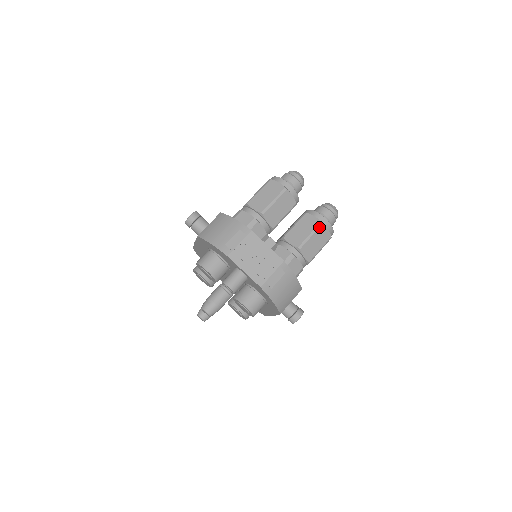
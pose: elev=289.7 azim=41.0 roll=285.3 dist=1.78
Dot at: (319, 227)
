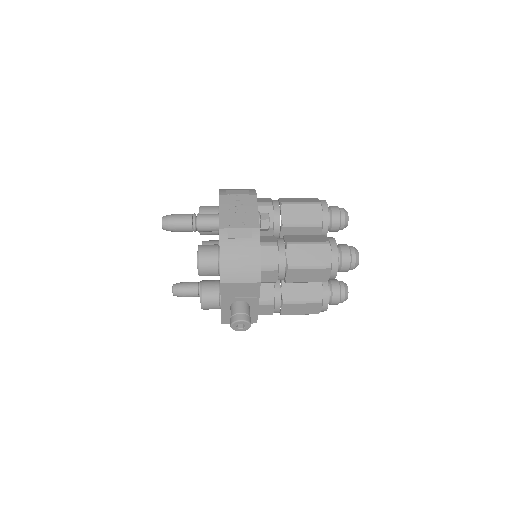
Dot at: (323, 243)
